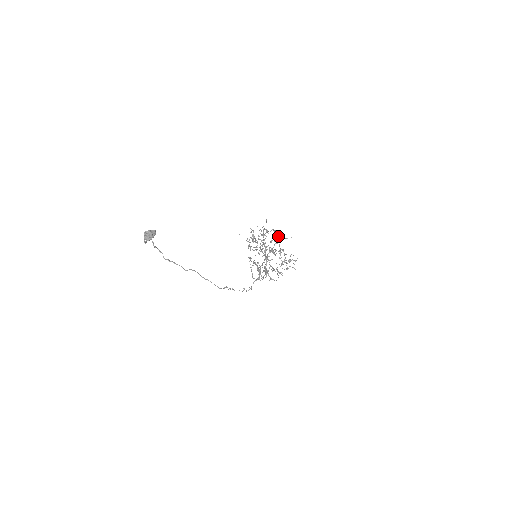
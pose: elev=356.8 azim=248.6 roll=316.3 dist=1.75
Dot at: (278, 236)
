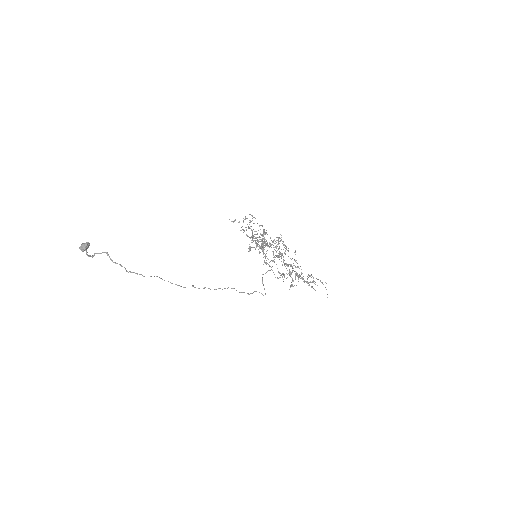
Dot at: (251, 221)
